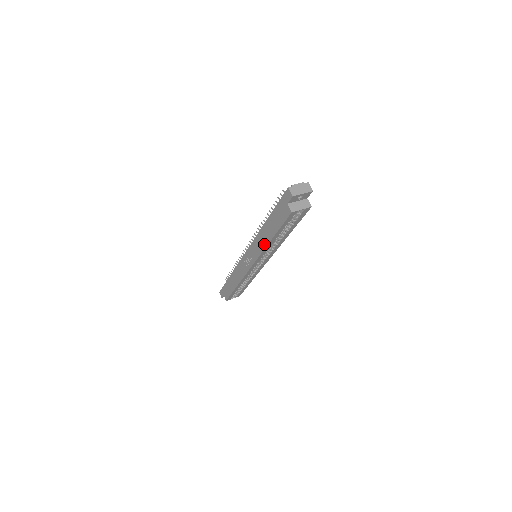
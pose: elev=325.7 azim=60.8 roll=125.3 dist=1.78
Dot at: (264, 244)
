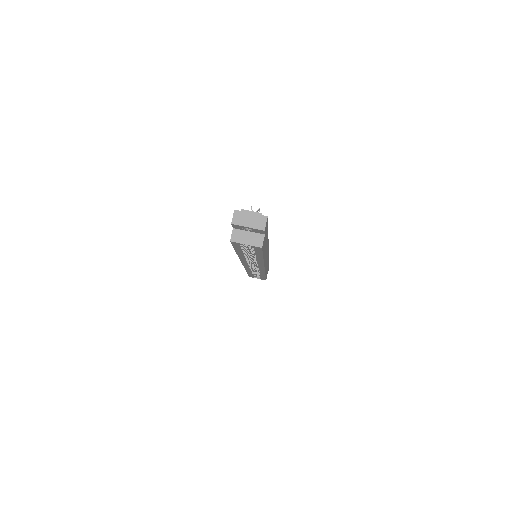
Dot at: occluded
